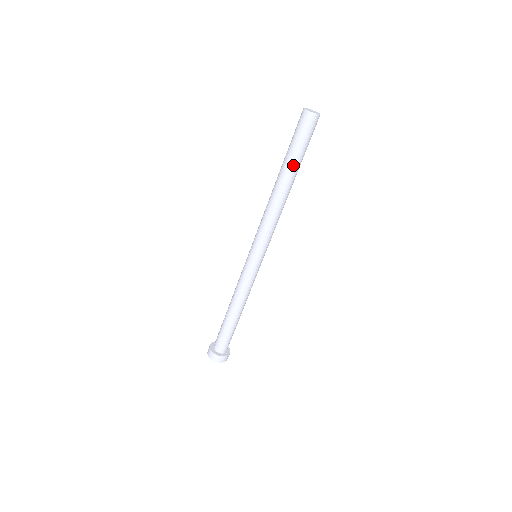
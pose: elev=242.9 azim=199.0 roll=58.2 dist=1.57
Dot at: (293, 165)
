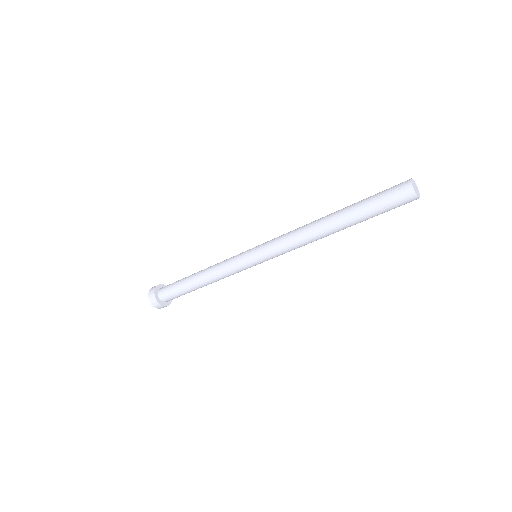
Dot at: (355, 217)
